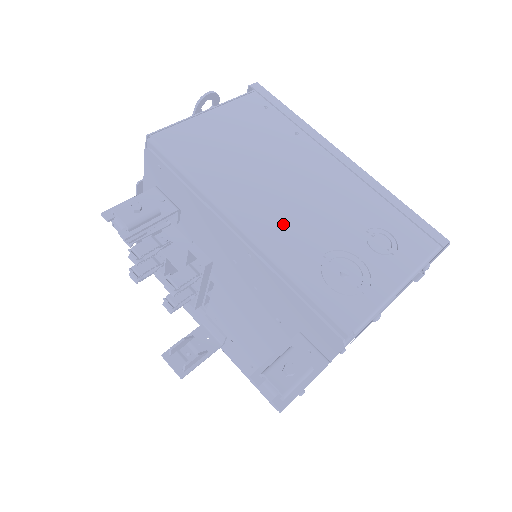
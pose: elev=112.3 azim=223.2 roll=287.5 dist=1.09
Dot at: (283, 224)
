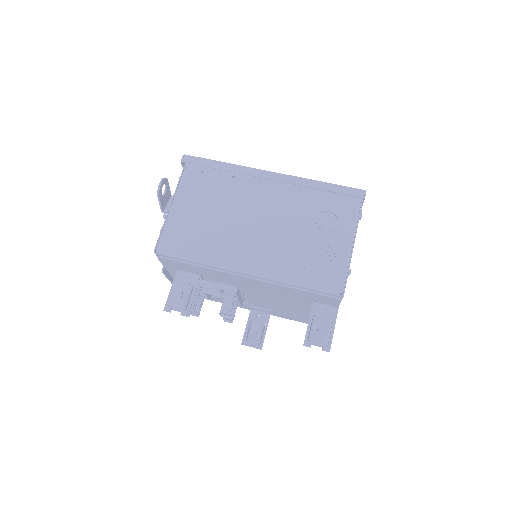
Dot at: (267, 253)
